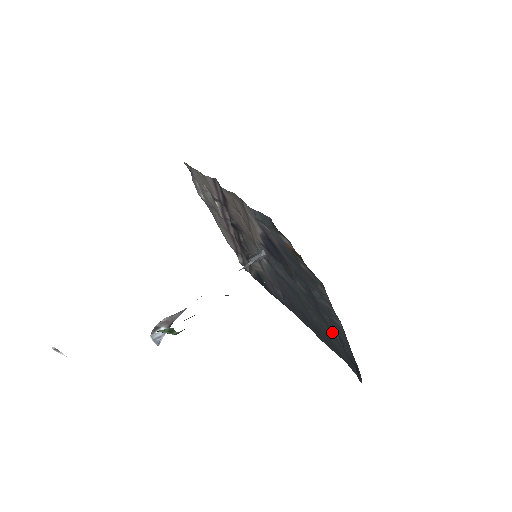
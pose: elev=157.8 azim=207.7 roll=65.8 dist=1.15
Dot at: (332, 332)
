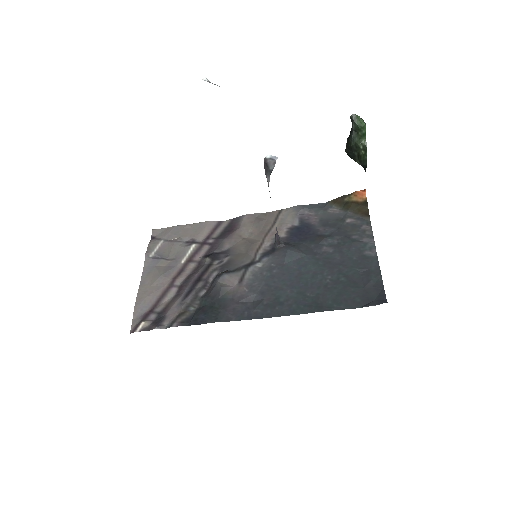
Dot at: (354, 275)
